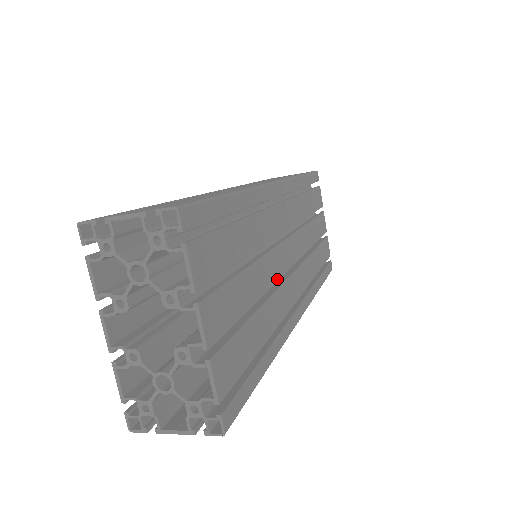
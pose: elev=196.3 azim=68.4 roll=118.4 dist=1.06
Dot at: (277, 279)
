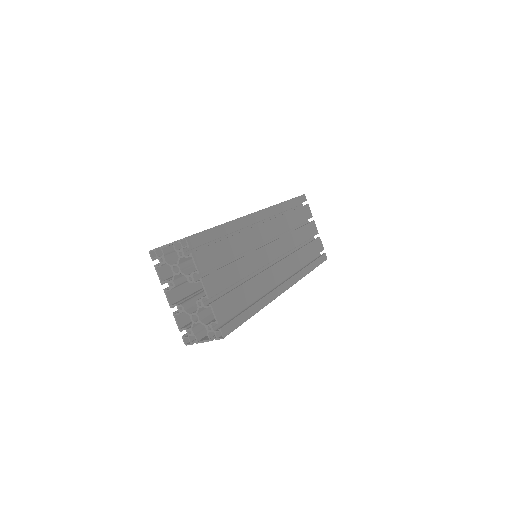
Dot at: (261, 267)
